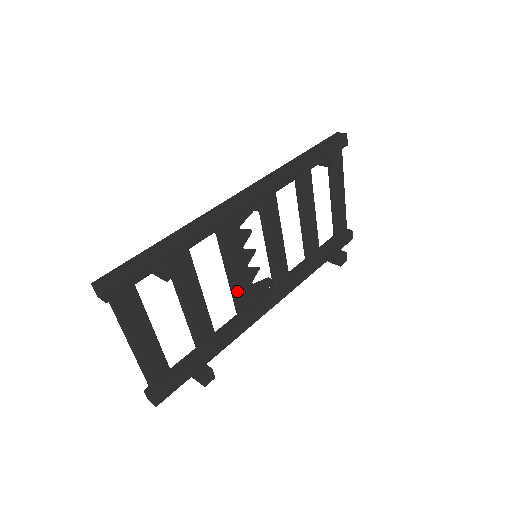
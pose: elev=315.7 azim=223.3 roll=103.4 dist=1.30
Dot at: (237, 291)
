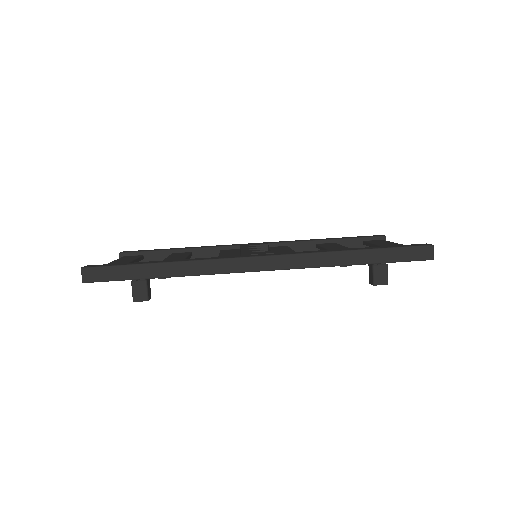
Dot at: occluded
